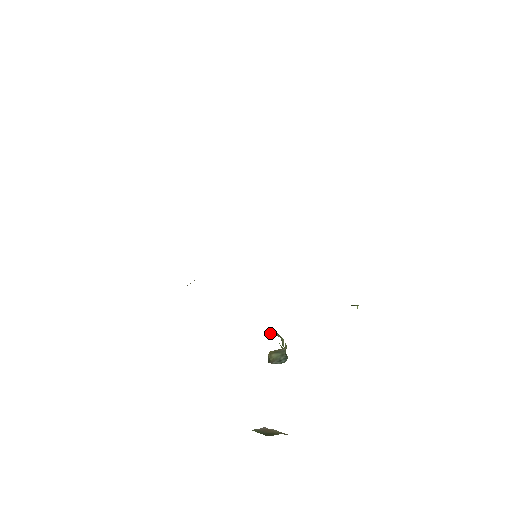
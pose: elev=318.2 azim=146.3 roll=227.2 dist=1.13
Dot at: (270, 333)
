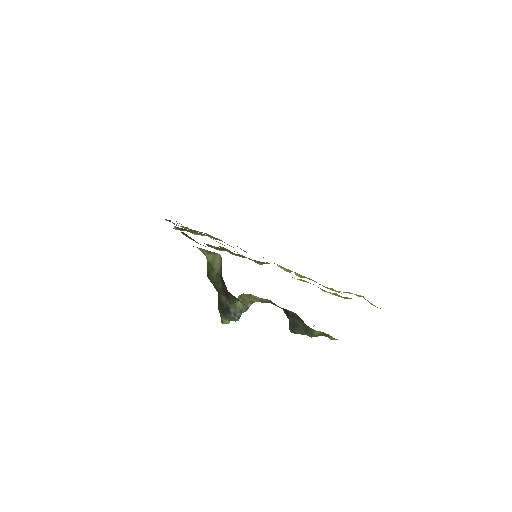
Dot at: occluded
